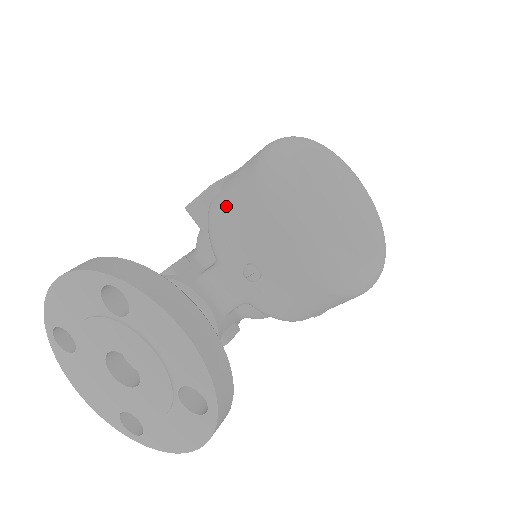
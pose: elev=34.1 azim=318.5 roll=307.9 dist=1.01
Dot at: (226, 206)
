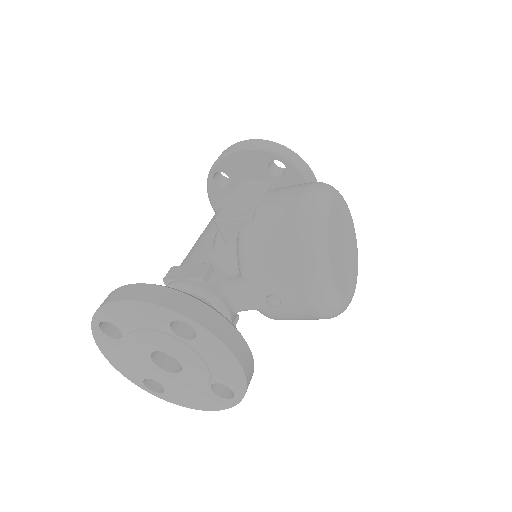
Dot at: (262, 245)
